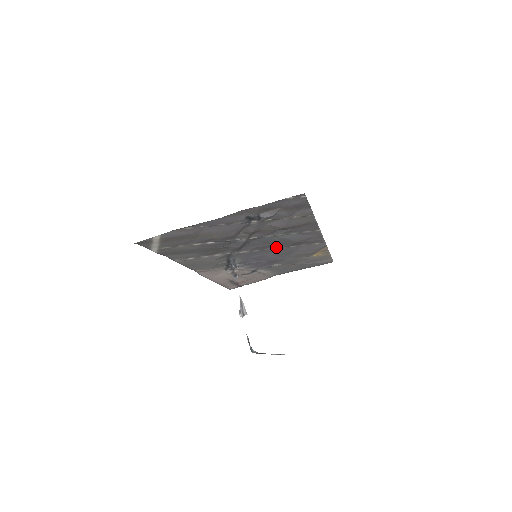
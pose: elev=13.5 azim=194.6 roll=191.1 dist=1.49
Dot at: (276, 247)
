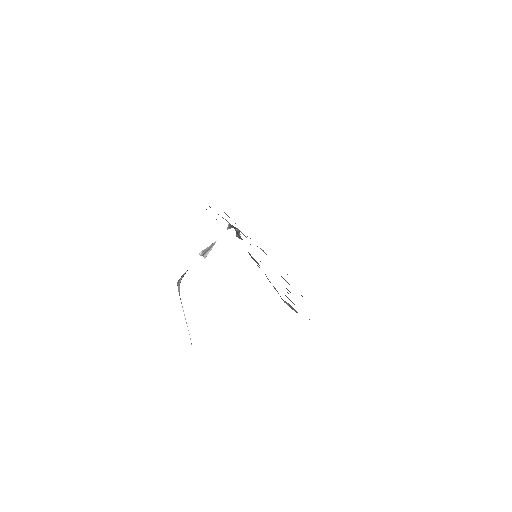
Dot at: occluded
